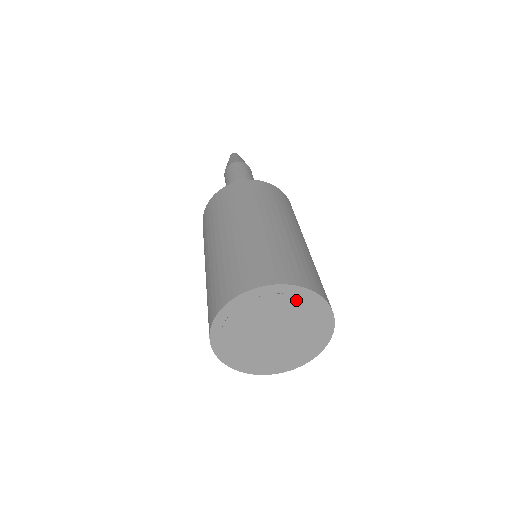
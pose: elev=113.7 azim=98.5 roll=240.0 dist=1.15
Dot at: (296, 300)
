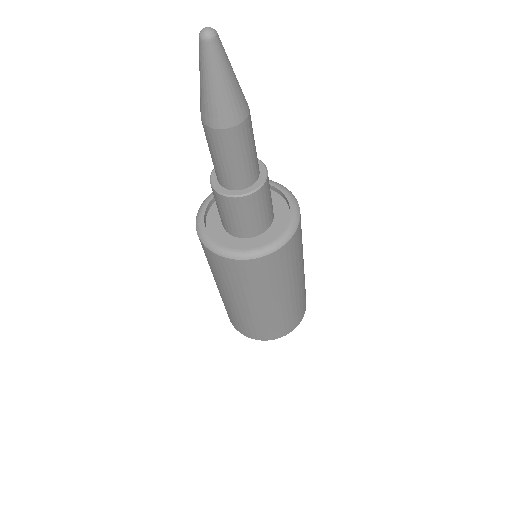
Dot at: occluded
